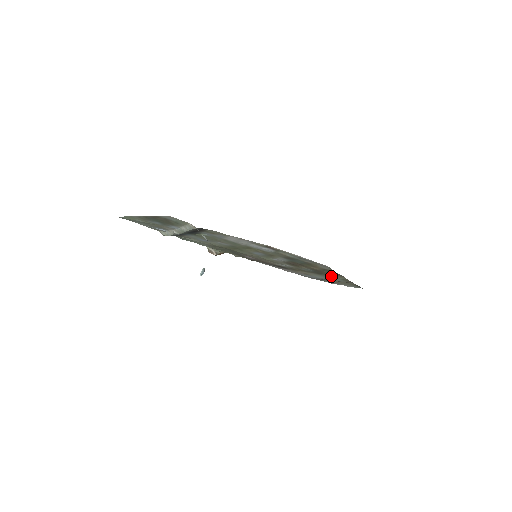
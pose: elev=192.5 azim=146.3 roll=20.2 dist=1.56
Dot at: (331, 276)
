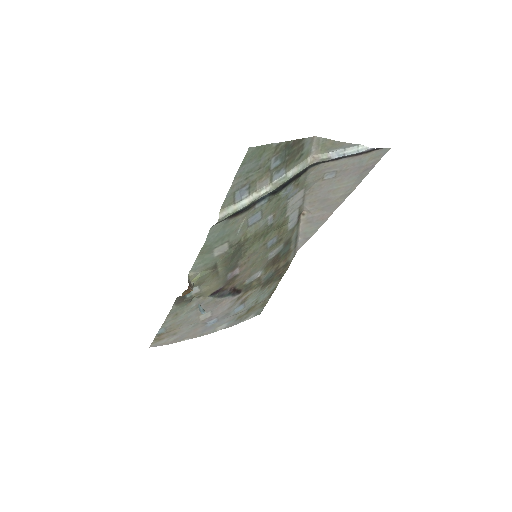
Dot at: (270, 285)
